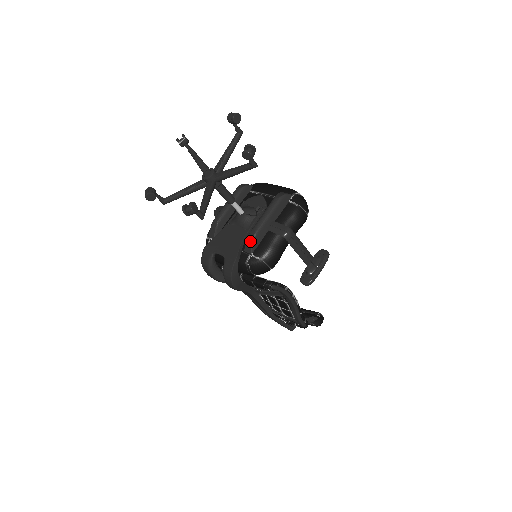
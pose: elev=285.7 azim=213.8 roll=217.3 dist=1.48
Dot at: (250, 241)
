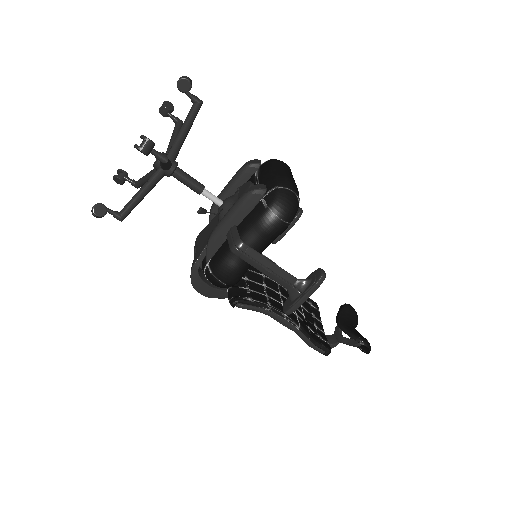
Dot at: occluded
